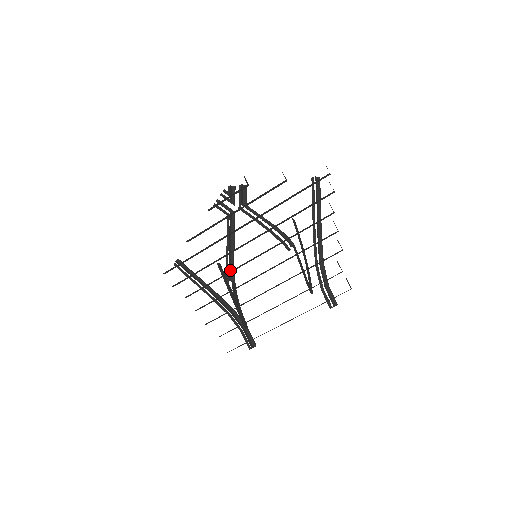
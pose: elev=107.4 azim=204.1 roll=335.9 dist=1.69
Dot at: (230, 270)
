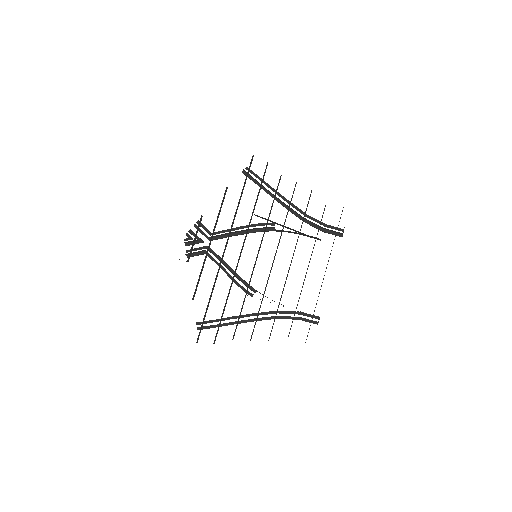
Dot at: (246, 286)
